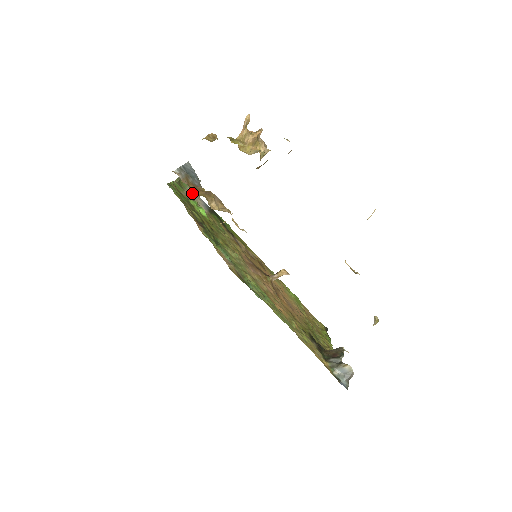
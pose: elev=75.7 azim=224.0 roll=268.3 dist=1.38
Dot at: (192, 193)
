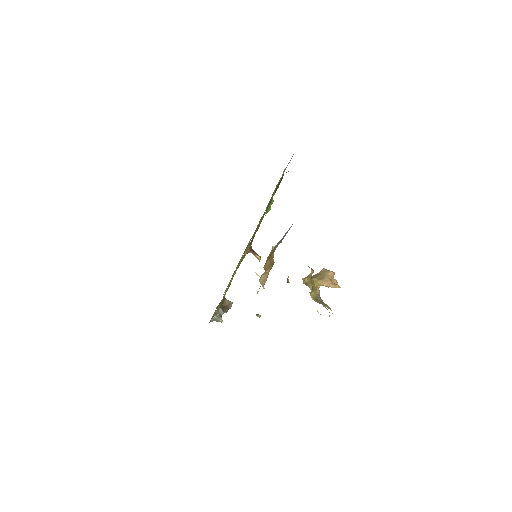
Dot at: occluded
